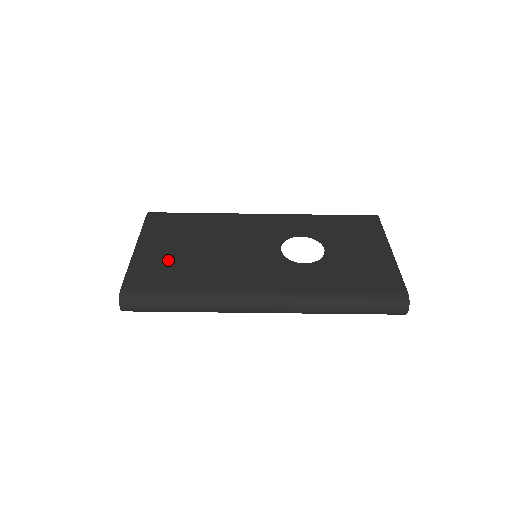
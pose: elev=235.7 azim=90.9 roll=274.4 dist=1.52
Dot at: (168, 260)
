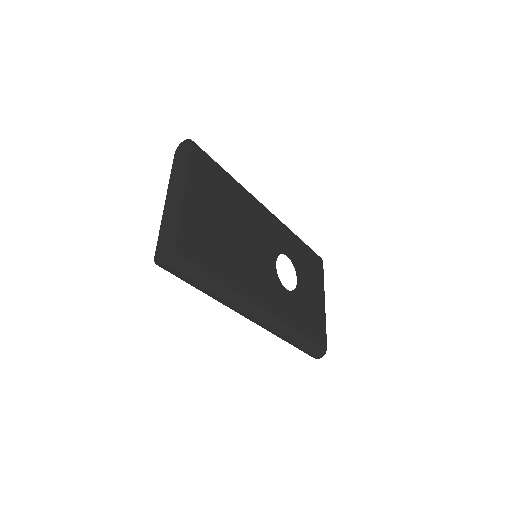
Dot at: (209, 230)
